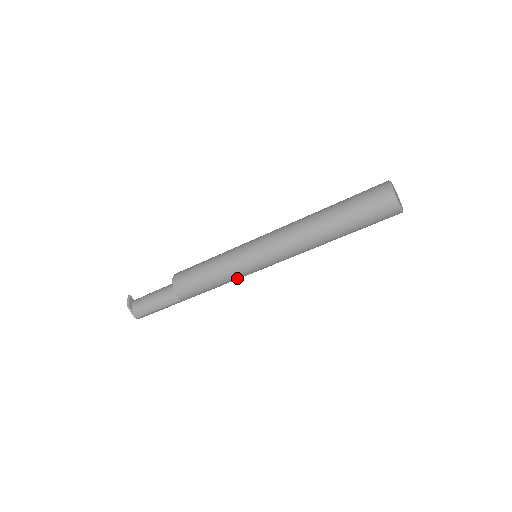
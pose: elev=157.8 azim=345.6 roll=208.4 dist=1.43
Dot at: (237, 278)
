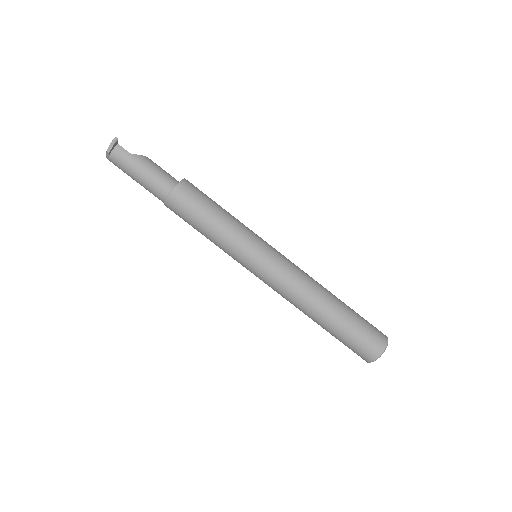
Dot at: occluded
